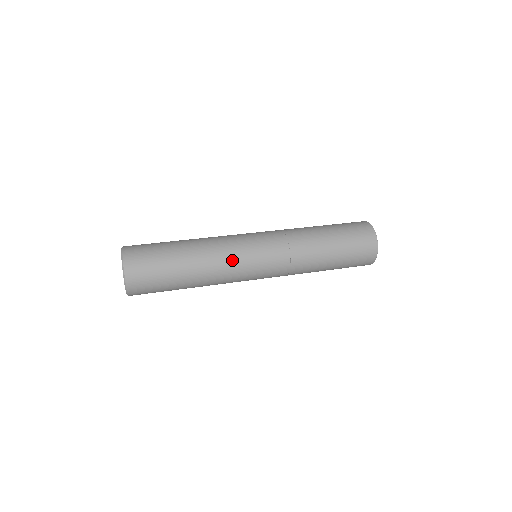
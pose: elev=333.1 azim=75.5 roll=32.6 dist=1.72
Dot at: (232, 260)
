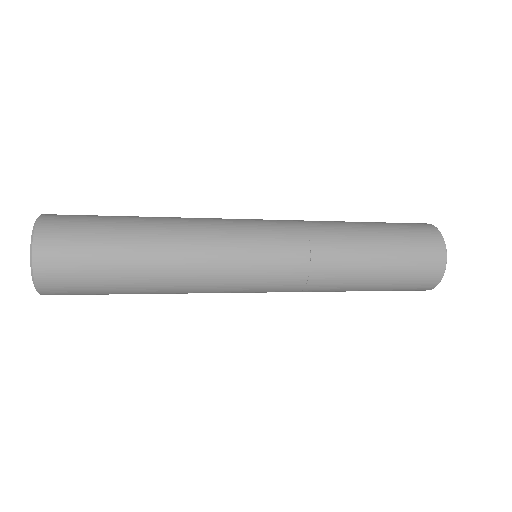
Dot at: (212, 218)
